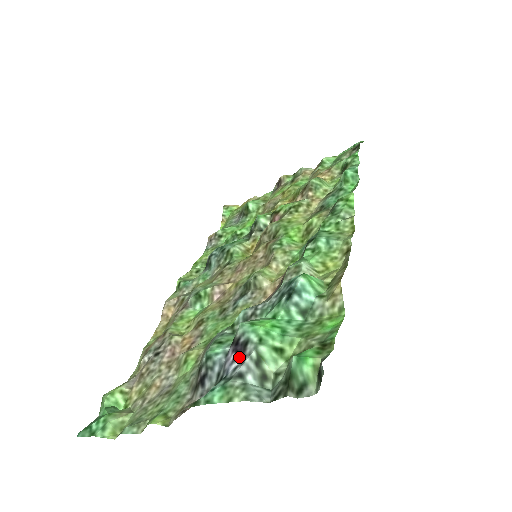
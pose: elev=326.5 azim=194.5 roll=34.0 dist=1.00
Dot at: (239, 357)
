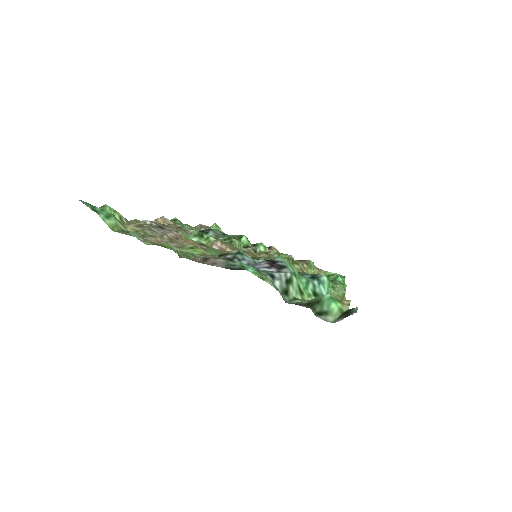
Dot at: (274, 269)
